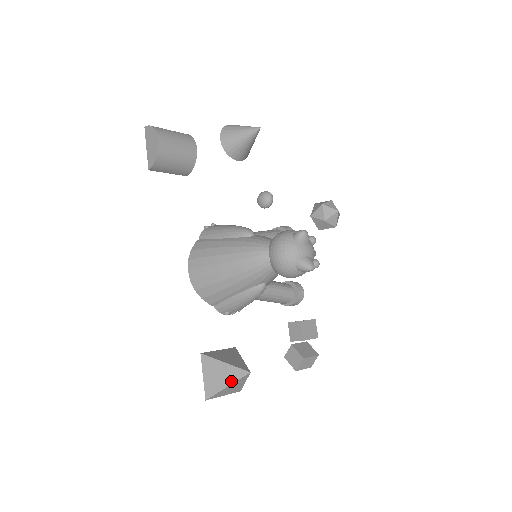
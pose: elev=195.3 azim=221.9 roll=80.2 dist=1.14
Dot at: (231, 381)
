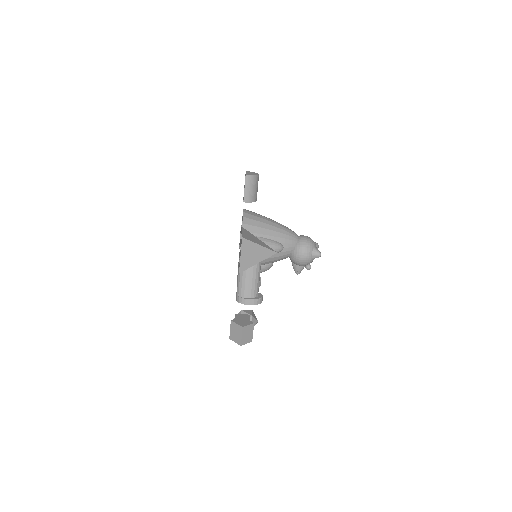
Dot at: (263, 246)
